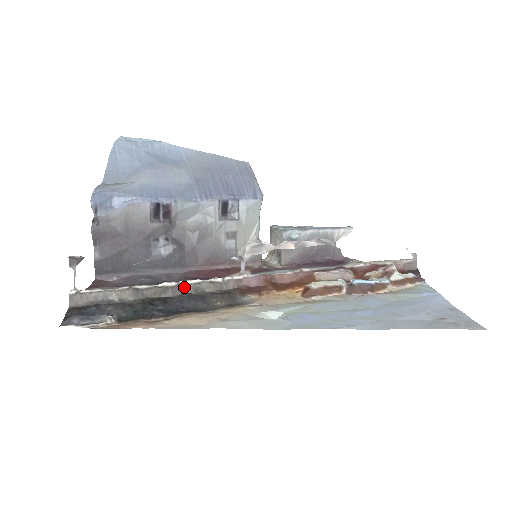
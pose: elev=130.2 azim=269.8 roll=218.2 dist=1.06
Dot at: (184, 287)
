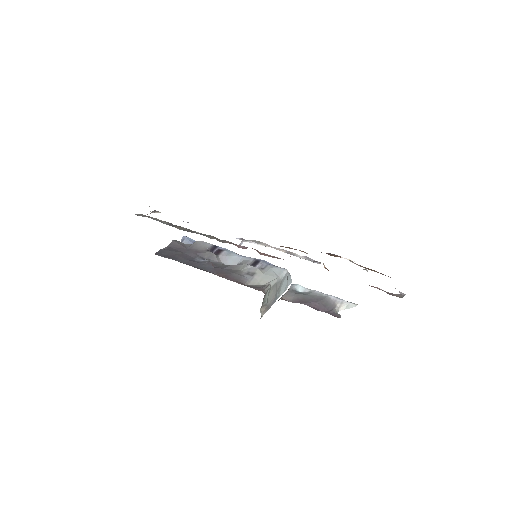
Dot at: (197, 233)
